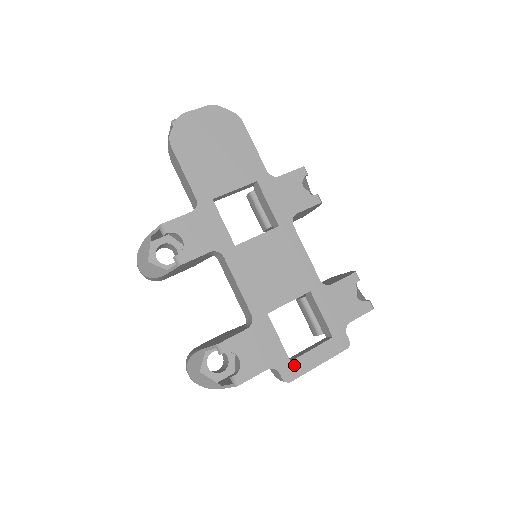
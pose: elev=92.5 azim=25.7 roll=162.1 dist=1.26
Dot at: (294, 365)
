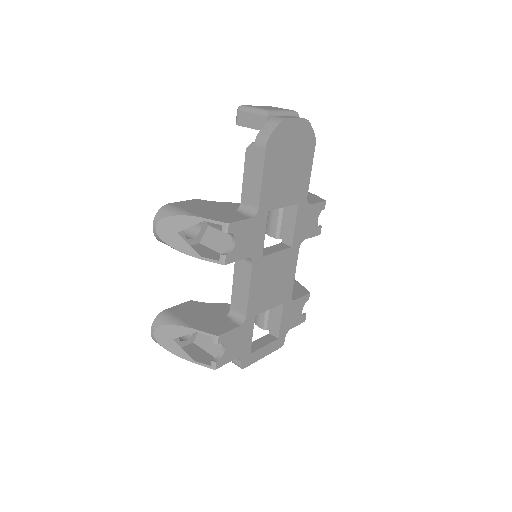
Dot at: (251, 357)
